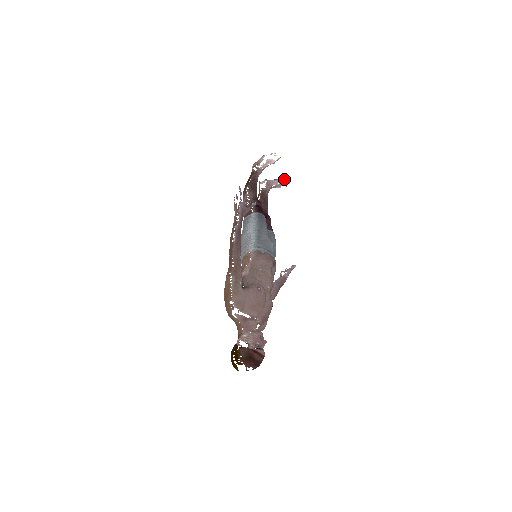
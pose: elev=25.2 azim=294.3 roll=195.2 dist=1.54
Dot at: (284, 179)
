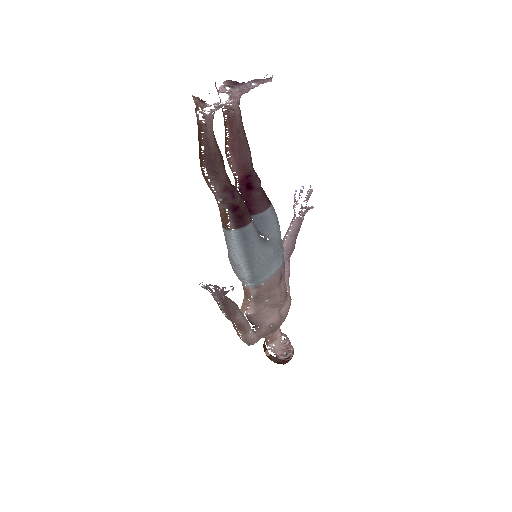
Dot at: (259, 83)
